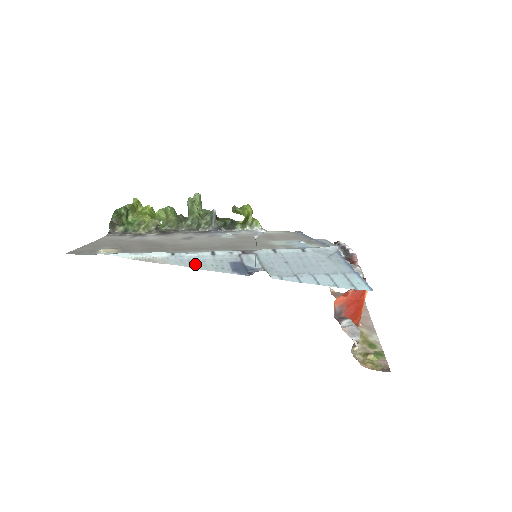
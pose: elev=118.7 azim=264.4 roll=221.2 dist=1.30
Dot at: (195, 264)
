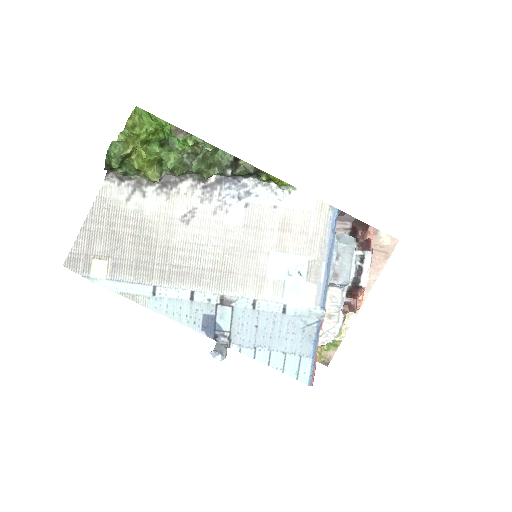
Dot at: (172, 312)
